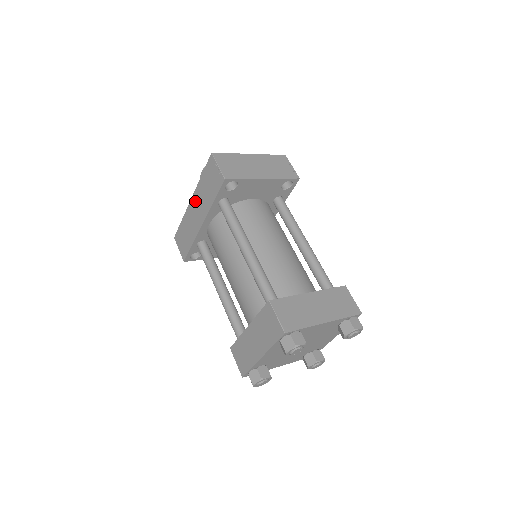
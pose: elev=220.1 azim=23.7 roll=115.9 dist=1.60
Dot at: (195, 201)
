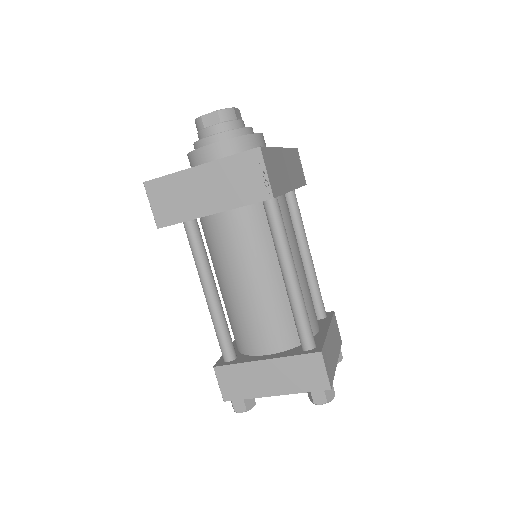
Dot at: occluded
